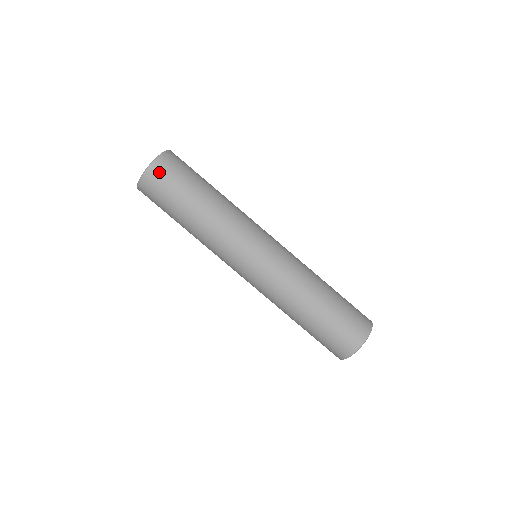
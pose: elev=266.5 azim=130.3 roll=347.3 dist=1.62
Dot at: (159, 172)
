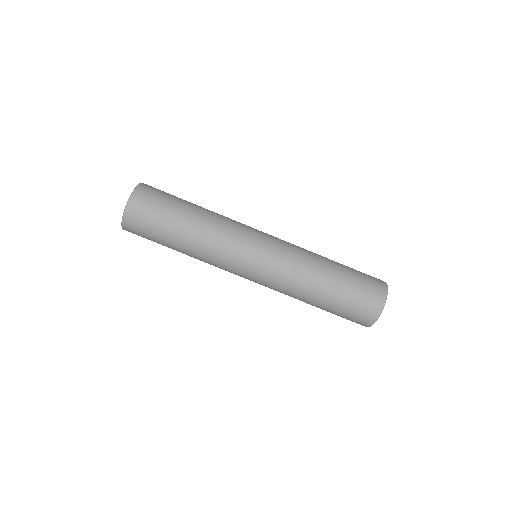
Dot at: (132, 228)
